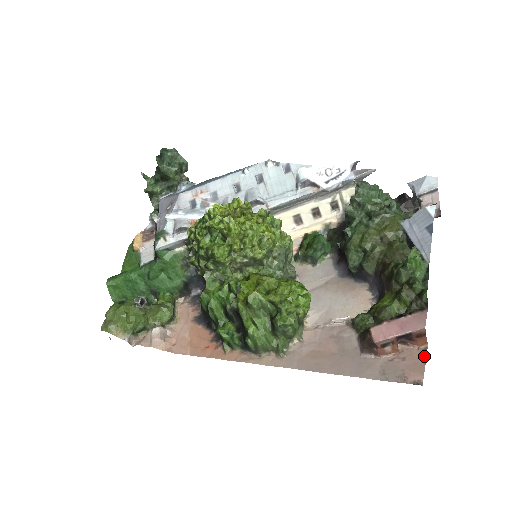
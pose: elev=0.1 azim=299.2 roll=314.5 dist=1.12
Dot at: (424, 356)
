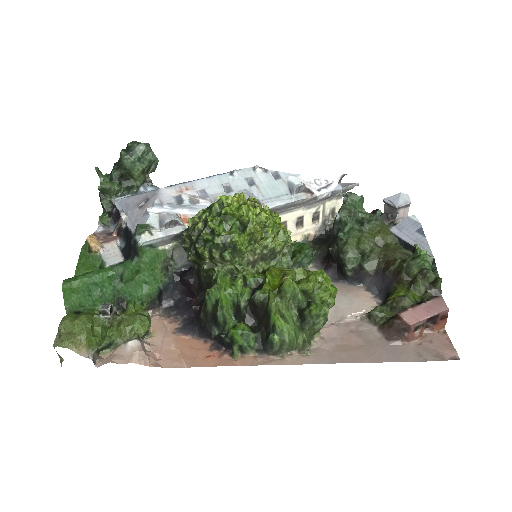
Dot at: (447, 337)
